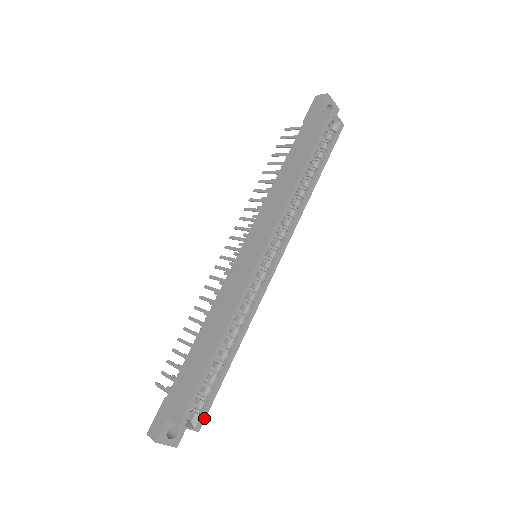
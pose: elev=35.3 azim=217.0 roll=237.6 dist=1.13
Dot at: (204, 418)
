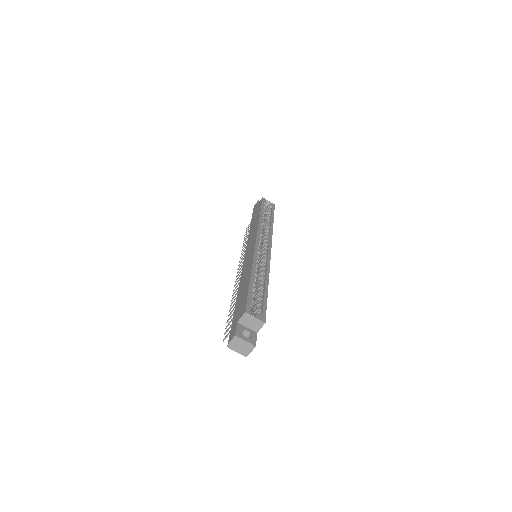
Dot at: (265, 315)
